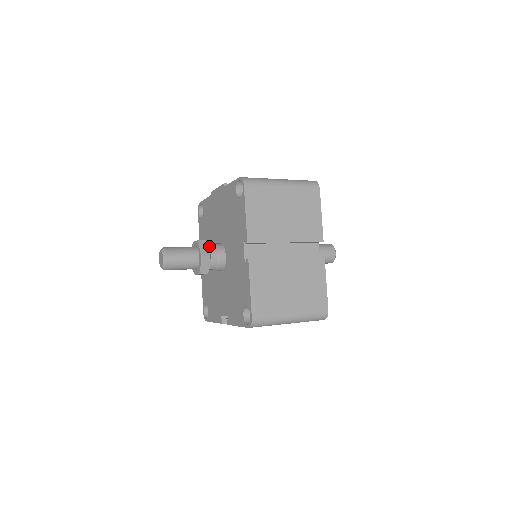
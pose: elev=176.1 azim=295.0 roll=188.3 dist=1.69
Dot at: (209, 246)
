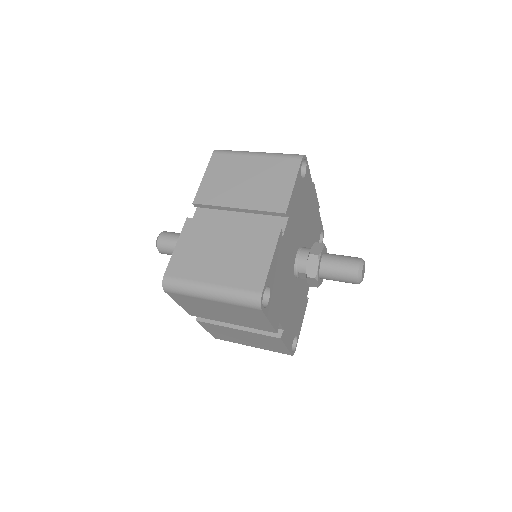
Dot at: occluded
